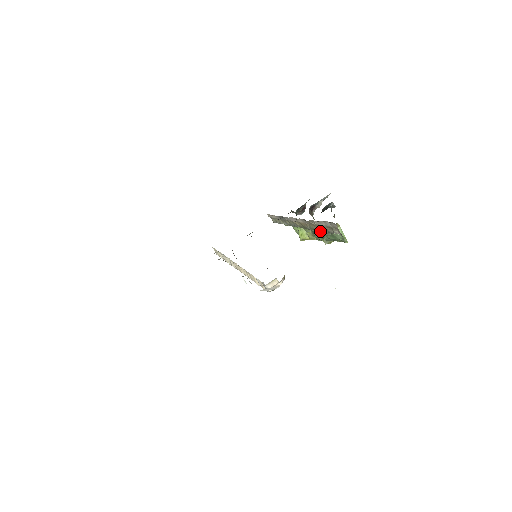
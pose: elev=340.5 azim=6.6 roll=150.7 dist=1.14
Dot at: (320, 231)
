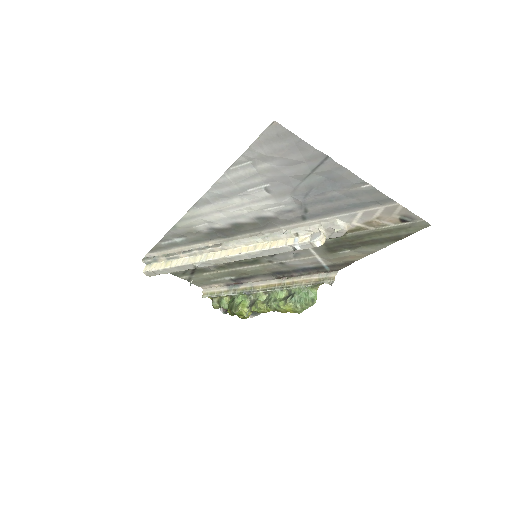
Dot at: (297, 287)
